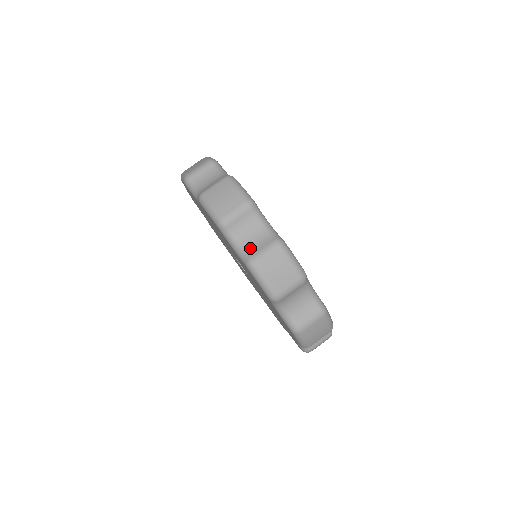
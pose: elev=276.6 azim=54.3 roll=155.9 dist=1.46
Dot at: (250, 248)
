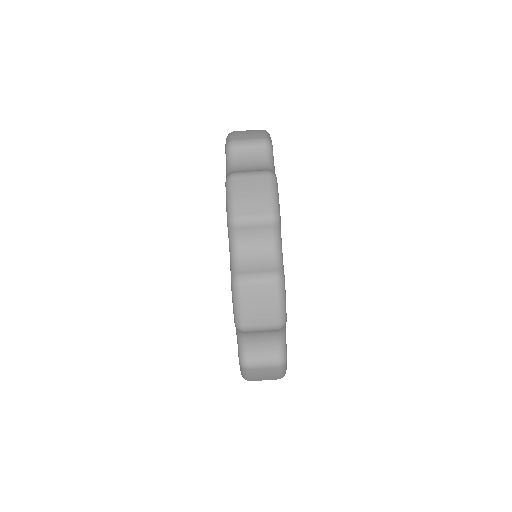
Dot at: (246, 264)
